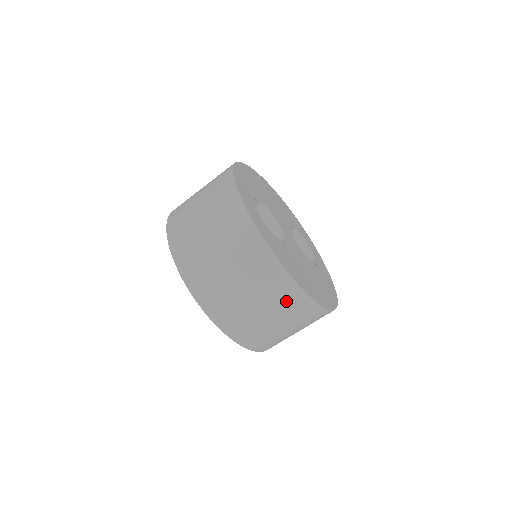
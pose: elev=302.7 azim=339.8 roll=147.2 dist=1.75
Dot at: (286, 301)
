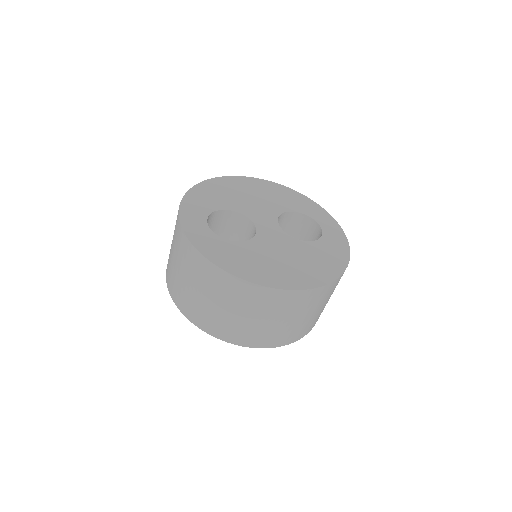
Dot at: (252, 299)
